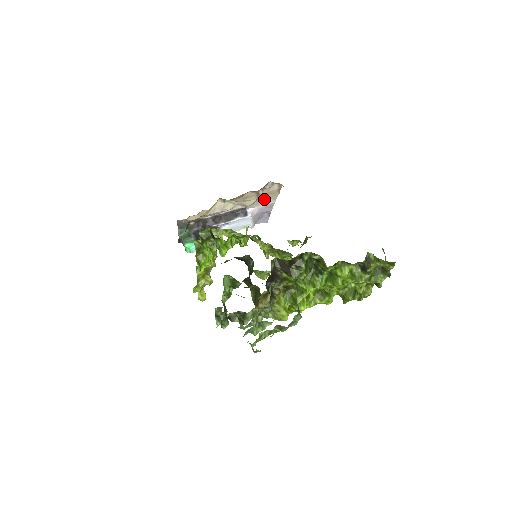
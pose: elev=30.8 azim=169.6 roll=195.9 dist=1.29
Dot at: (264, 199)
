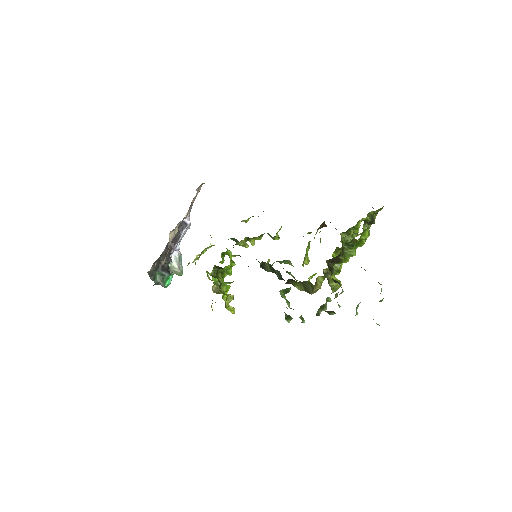
Dot at: occluded
